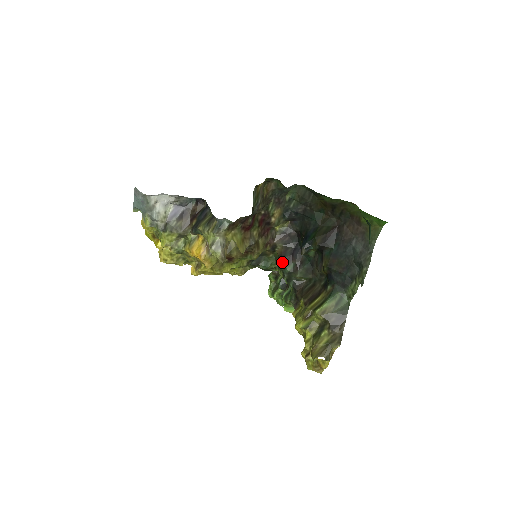
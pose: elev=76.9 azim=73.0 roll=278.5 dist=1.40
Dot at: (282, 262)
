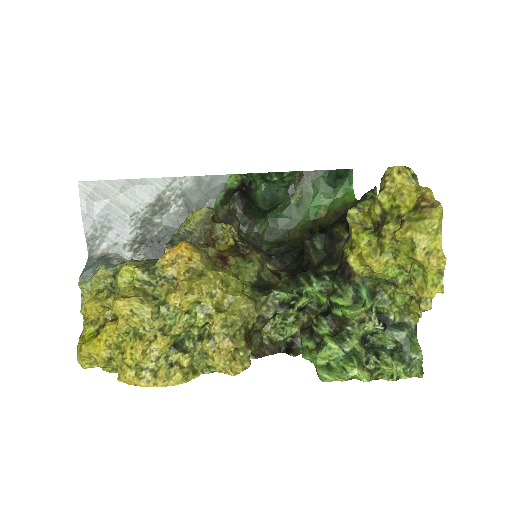
Dot at: (296, 276)
